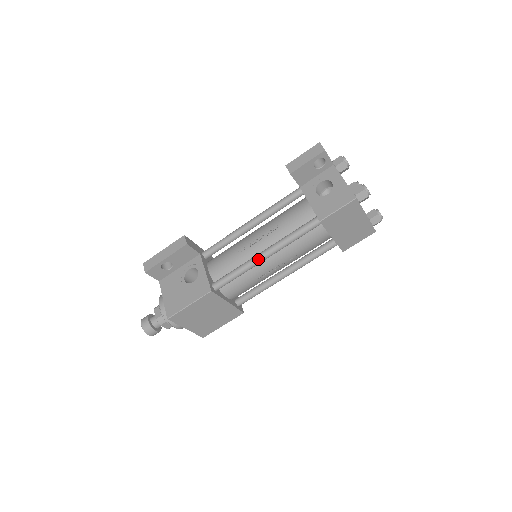
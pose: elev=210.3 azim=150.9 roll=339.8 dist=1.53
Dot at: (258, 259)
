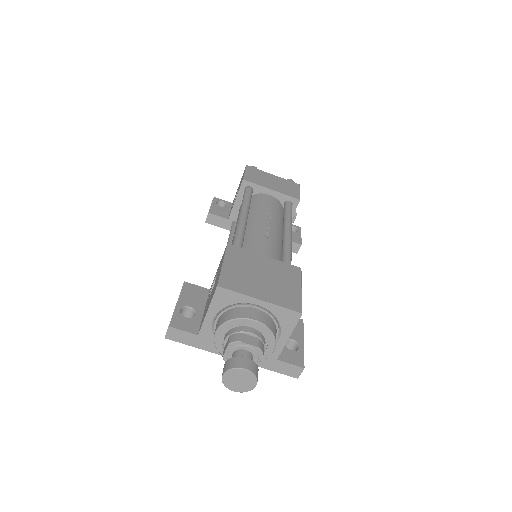
Dot at: (239, 220)
